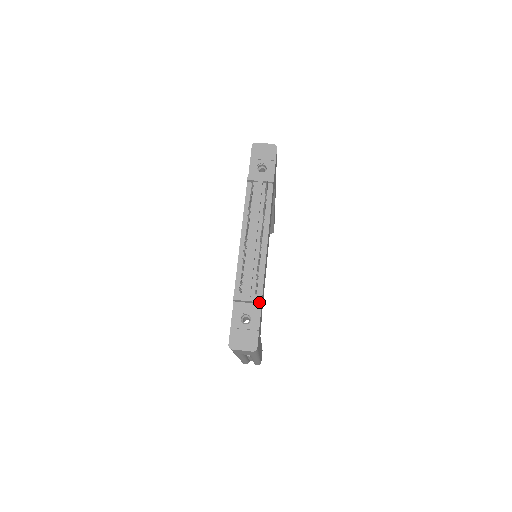
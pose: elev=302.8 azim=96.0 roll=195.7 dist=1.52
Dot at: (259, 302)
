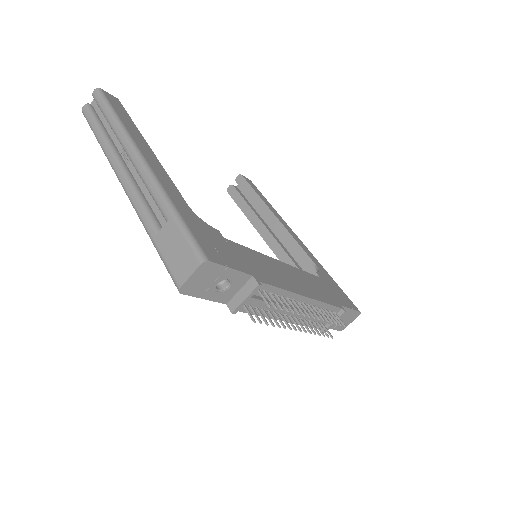
Dot at: (344, 313)
